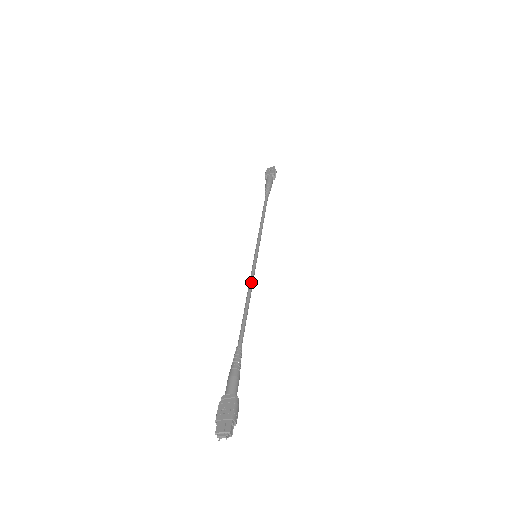
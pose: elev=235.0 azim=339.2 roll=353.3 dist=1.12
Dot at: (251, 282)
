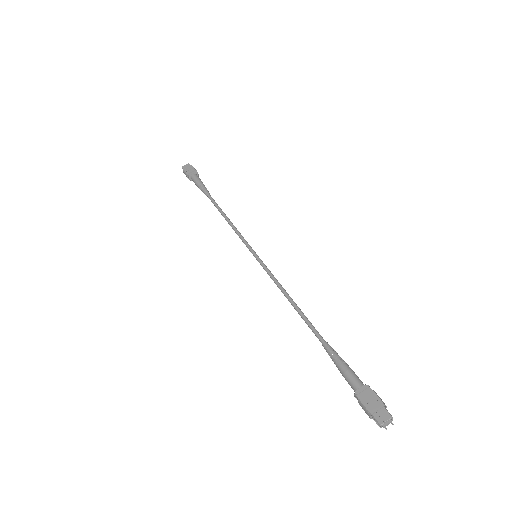
Dot at: (278, 282)
